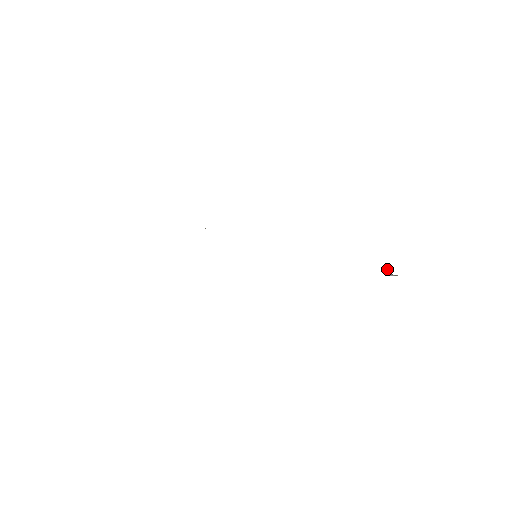
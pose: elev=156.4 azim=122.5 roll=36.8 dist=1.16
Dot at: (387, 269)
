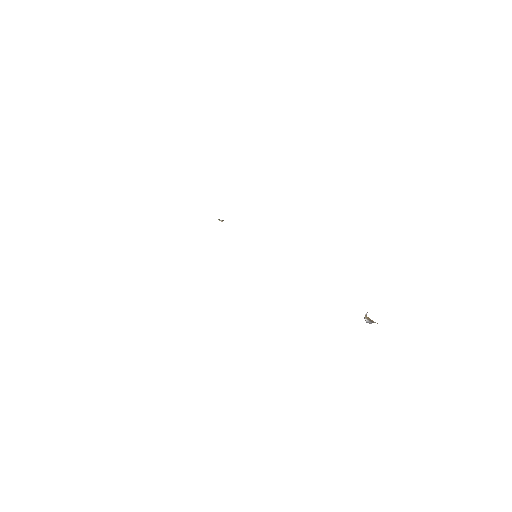
Dot at: (366, 315)
